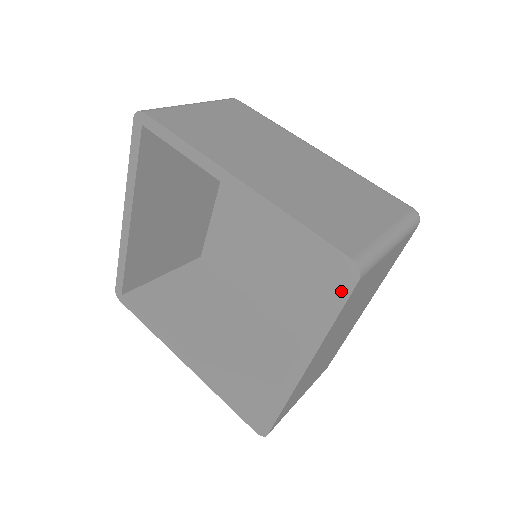
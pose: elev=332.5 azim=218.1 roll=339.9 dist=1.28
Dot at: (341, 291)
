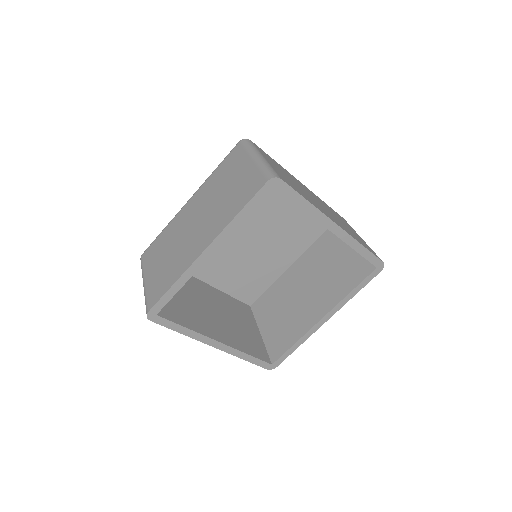
Dot at: (370, 277)
